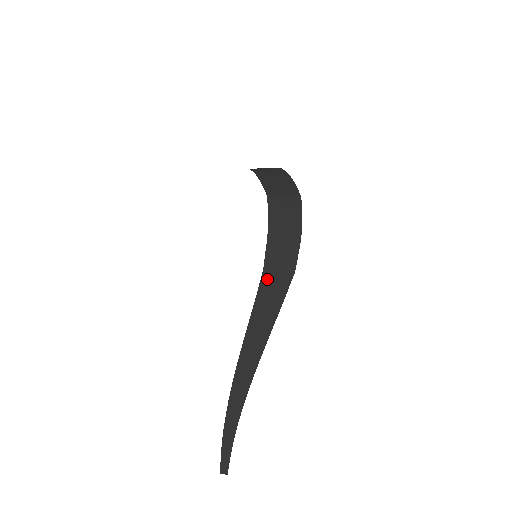
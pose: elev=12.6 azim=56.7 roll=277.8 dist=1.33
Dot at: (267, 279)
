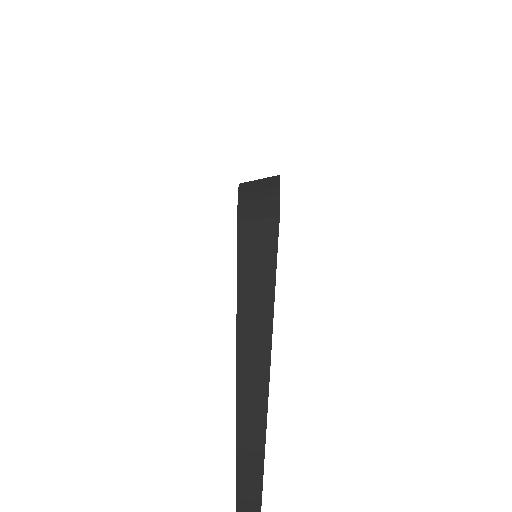
Dot at: (246, 233)
